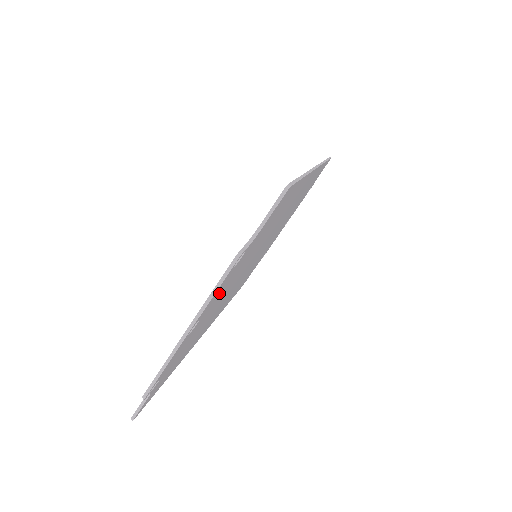
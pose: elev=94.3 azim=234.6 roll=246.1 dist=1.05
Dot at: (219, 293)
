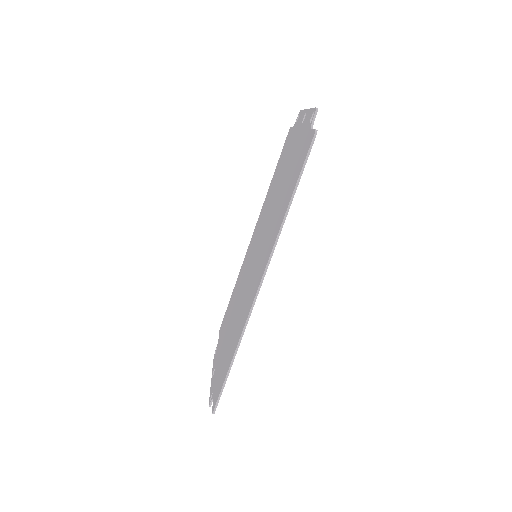
Dot at: occluded
